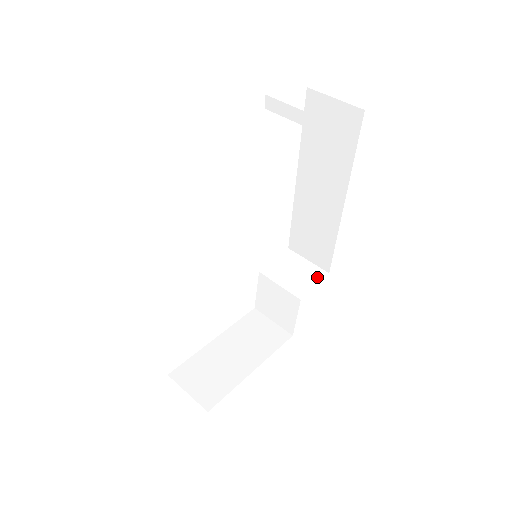
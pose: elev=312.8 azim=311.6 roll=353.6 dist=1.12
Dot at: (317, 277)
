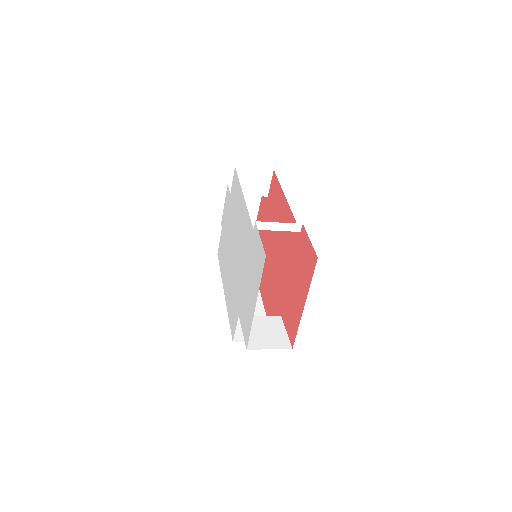
Dot at: occluded
